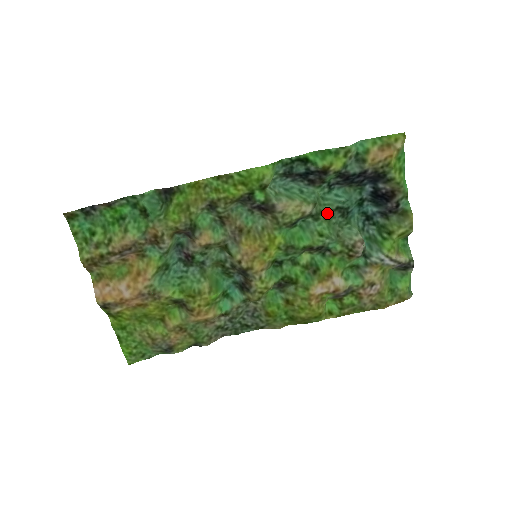
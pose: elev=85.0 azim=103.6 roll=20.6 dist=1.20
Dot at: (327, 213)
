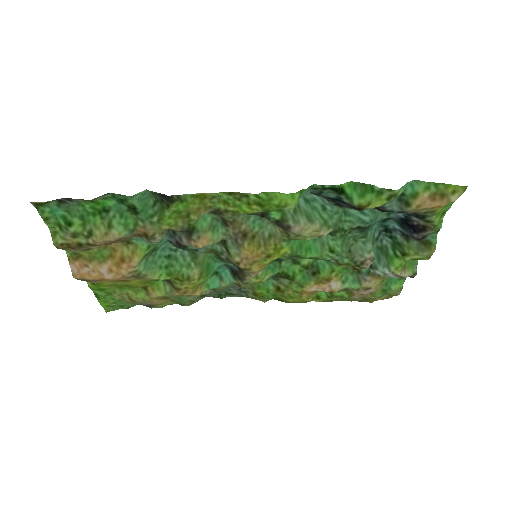
Dot at: (345, 230)
